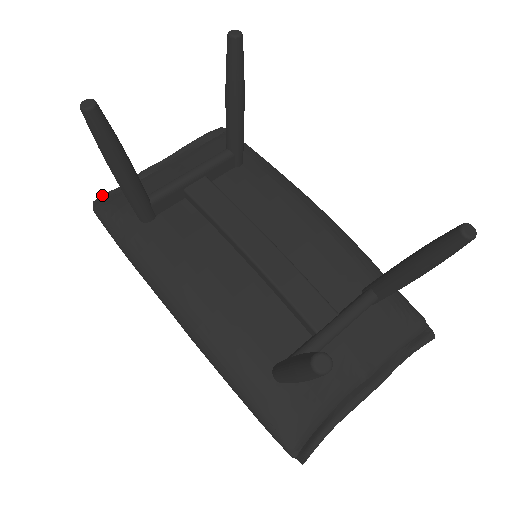
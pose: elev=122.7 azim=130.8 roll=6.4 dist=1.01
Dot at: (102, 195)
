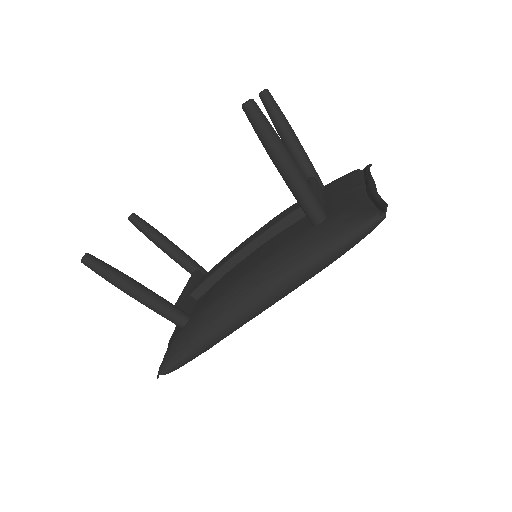
Dot at: occluded
